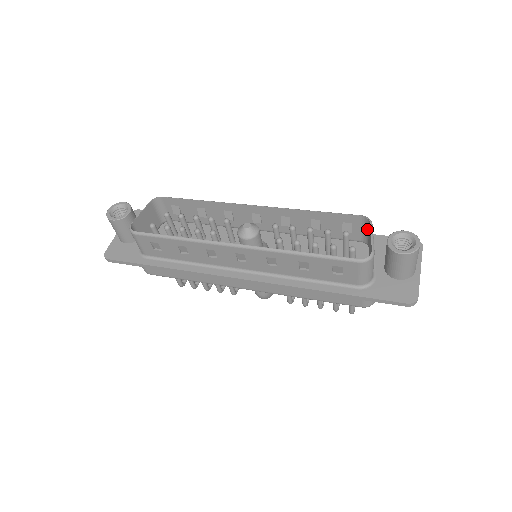
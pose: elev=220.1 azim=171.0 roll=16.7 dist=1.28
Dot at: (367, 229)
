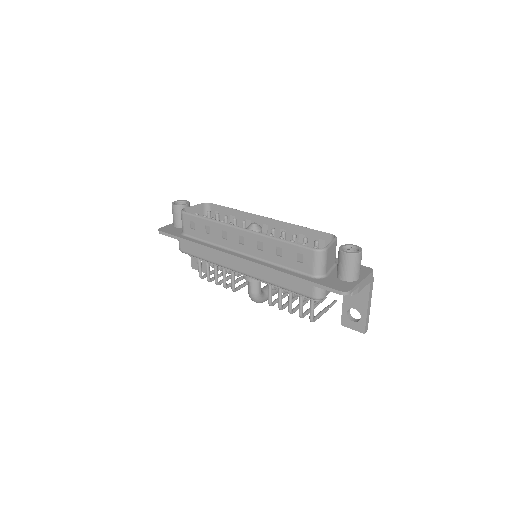
Dot at: occluded
